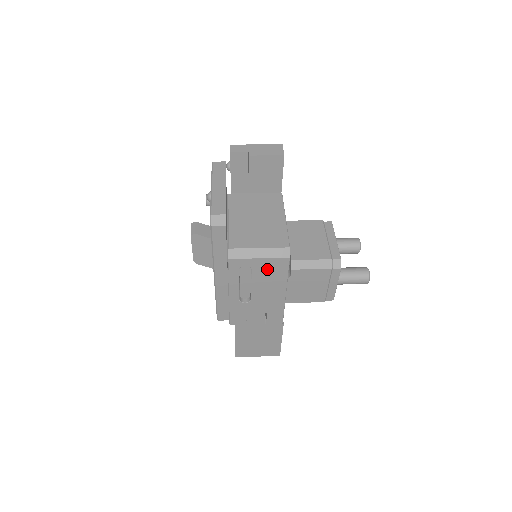
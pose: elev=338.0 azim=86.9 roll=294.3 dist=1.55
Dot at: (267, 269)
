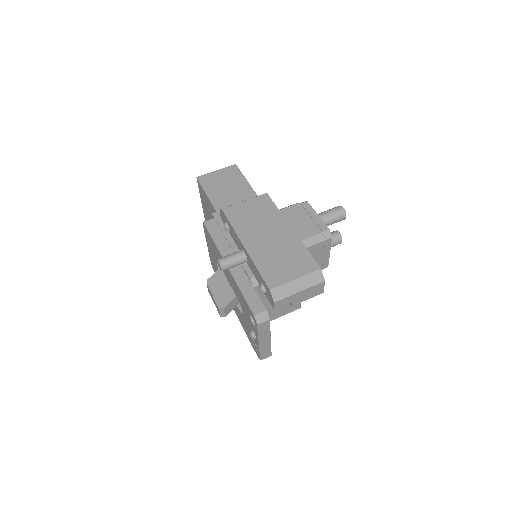
Dot at: occluded
